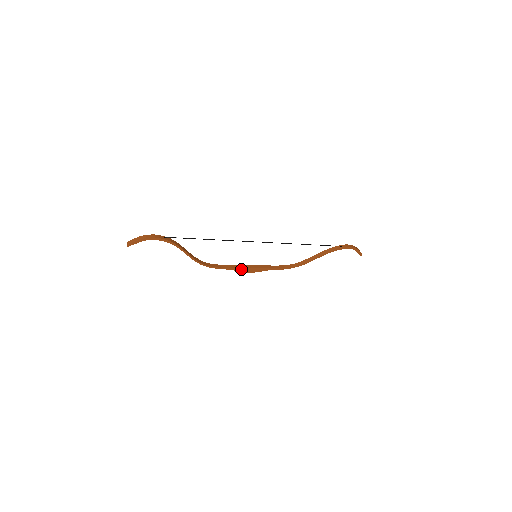
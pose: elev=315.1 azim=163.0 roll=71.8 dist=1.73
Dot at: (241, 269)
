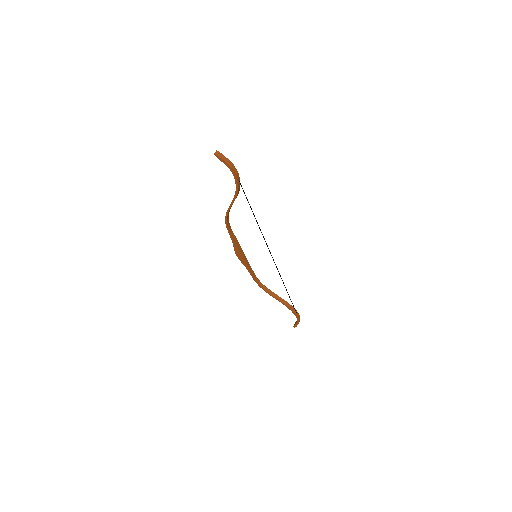
Dot at: (237, 248)
